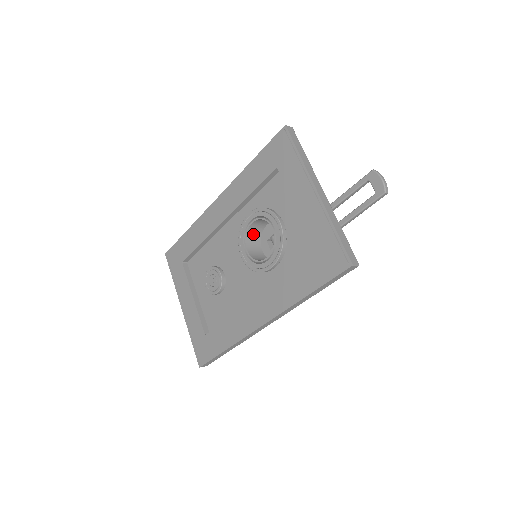
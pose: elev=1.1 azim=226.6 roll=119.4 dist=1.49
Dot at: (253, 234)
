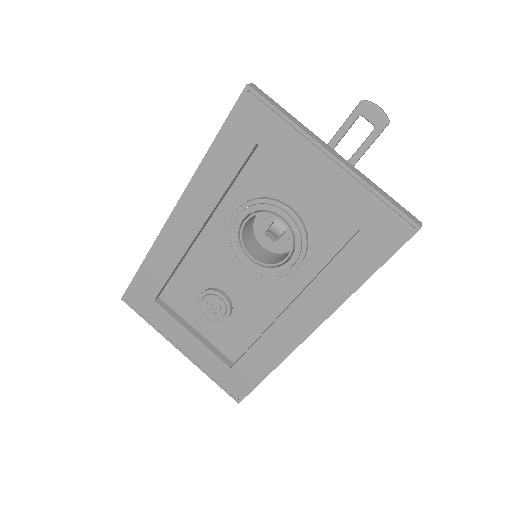
Dot at: (247, 234)
